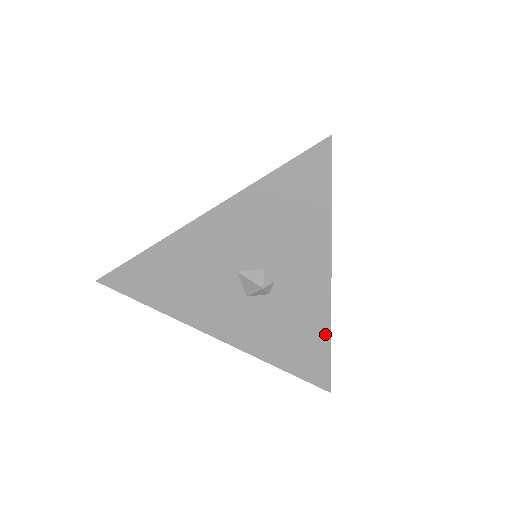
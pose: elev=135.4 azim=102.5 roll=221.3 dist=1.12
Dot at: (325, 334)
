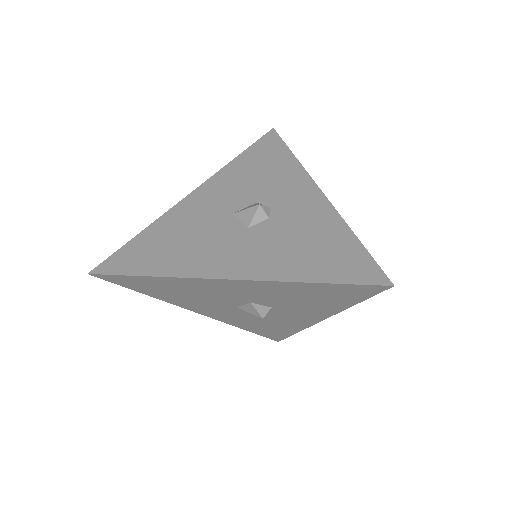
Dot at: (342, 228)
